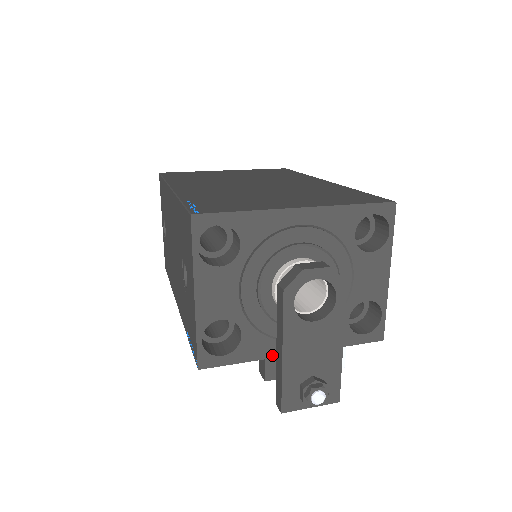
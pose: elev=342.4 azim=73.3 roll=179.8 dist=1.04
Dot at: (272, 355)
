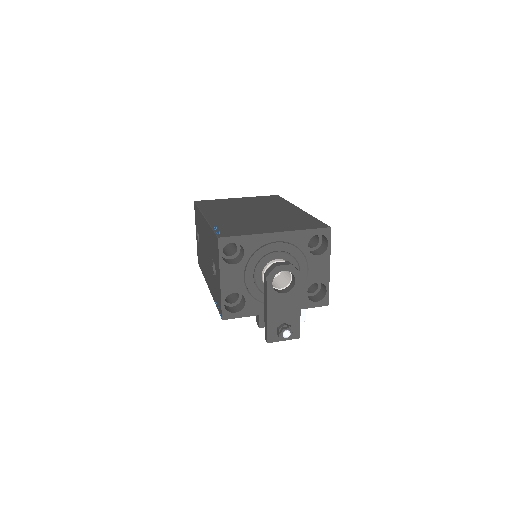
Dot at: (263, 313)
